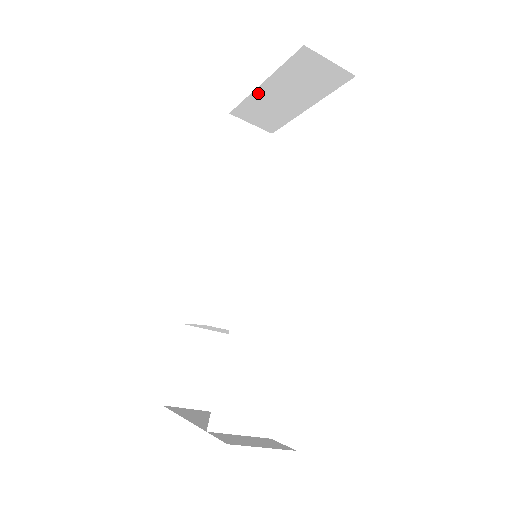
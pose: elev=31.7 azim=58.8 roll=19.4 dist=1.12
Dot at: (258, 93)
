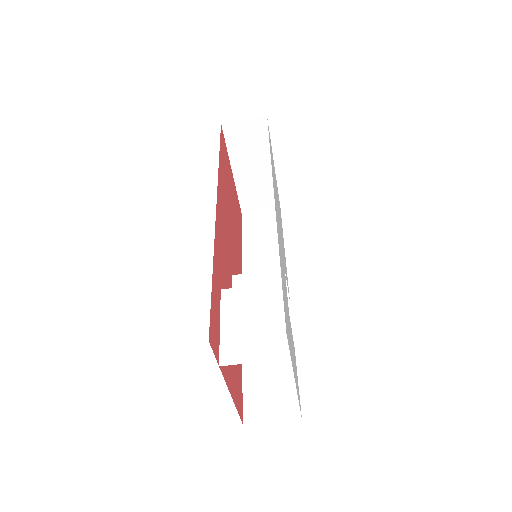
Dot at: (238, 180)
